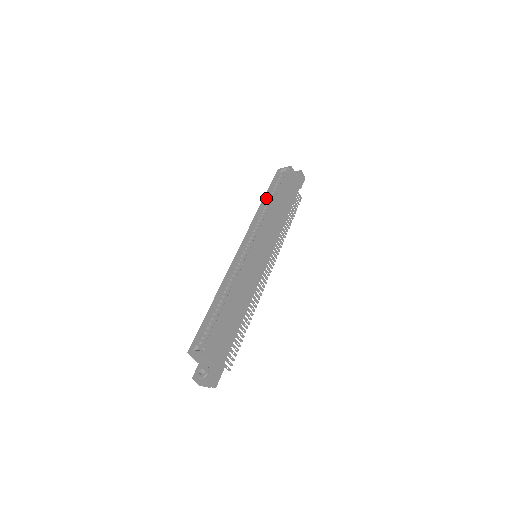
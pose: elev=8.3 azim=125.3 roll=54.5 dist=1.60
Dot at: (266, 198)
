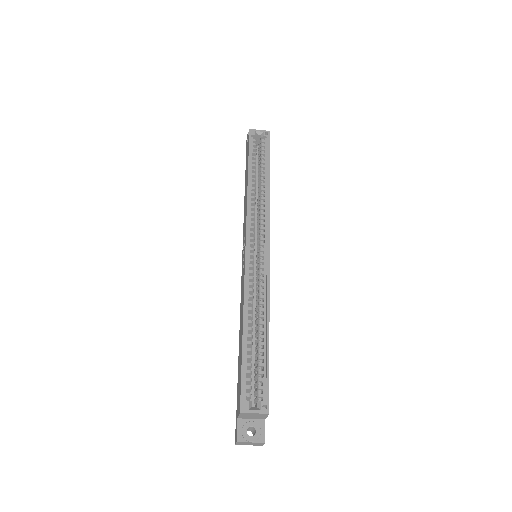
Dot at: (250, 172)
